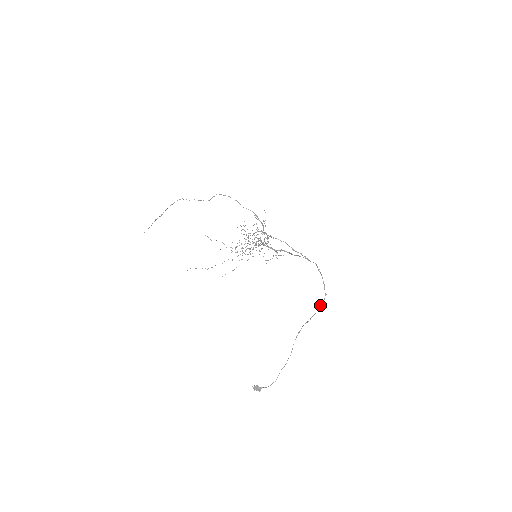
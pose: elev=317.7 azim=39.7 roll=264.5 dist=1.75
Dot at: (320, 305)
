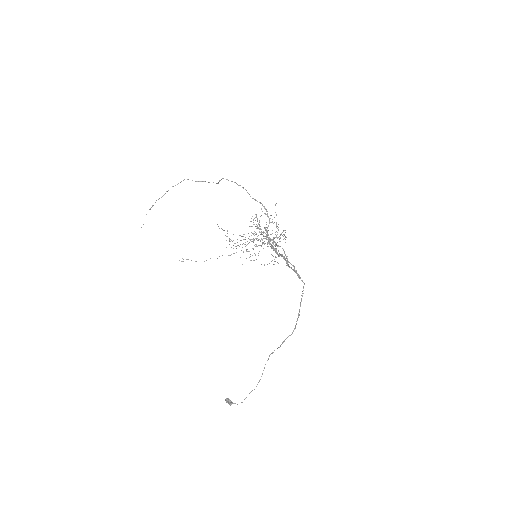
Dot at: (284, 340)
